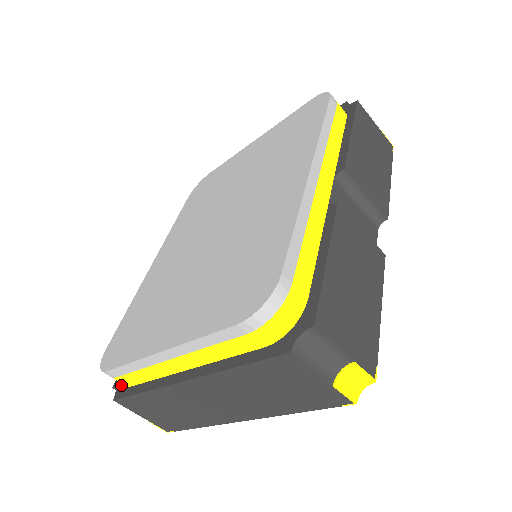
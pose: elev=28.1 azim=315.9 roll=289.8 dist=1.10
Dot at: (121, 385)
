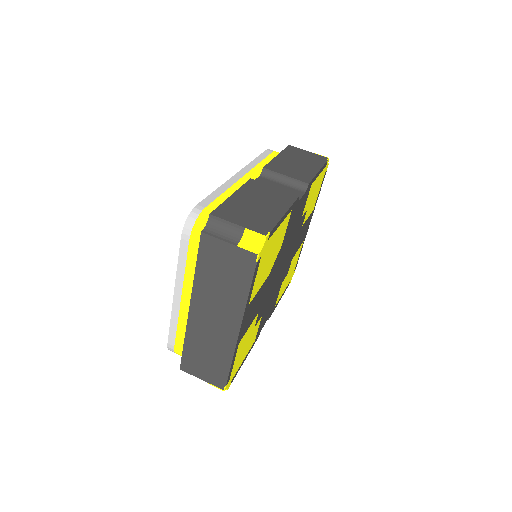
Dot at: occluded
